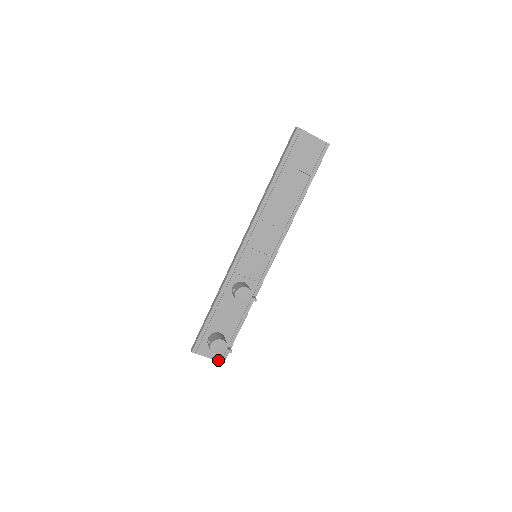
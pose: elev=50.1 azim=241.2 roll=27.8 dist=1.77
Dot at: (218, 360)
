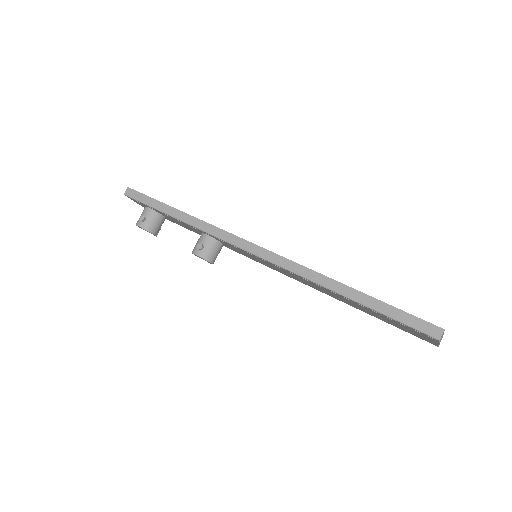
Dot at: occluded
